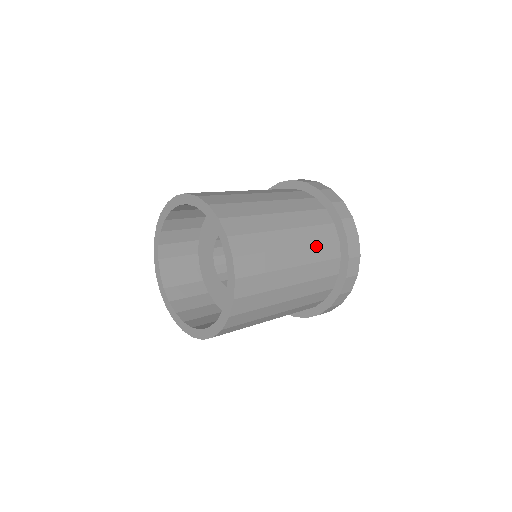
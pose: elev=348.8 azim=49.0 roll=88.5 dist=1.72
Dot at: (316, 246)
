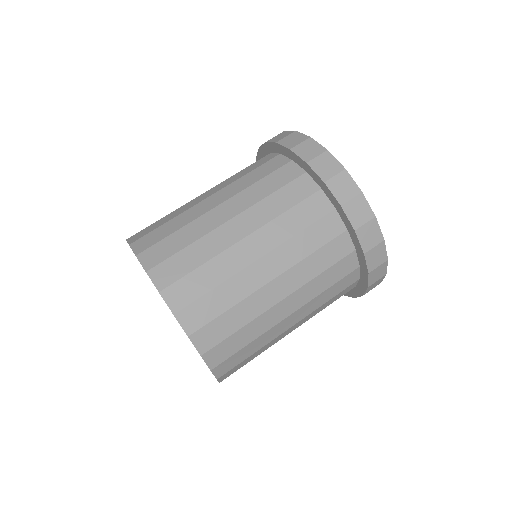
Dot at: occluded
